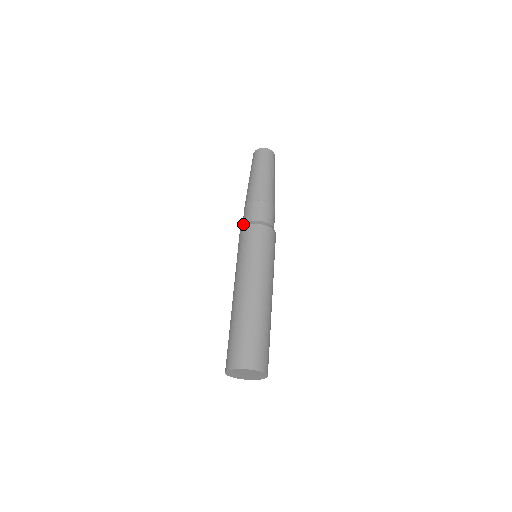
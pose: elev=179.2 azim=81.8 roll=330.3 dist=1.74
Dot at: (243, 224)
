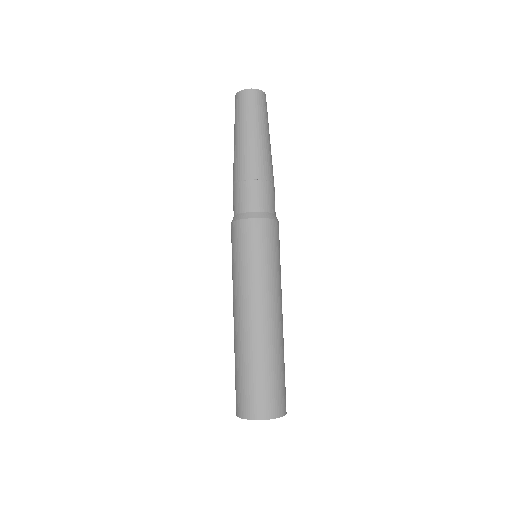
Dot at: occluded
